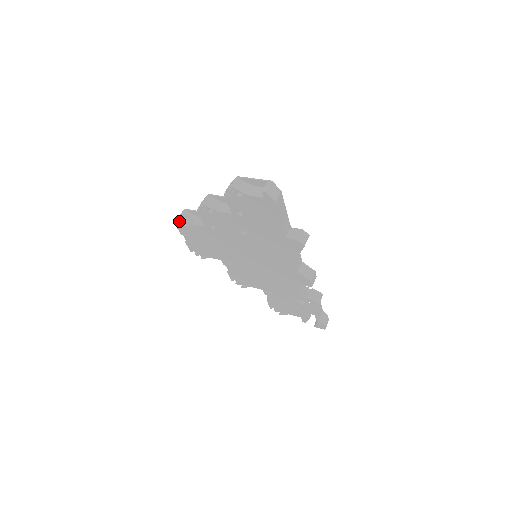
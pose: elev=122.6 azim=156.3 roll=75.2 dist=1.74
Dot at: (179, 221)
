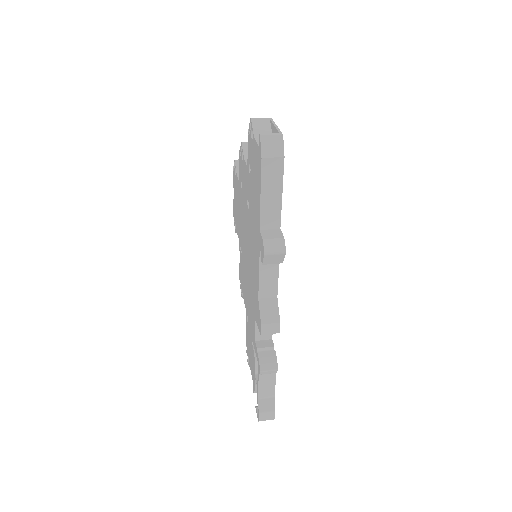
Dot at: (234, 165)
